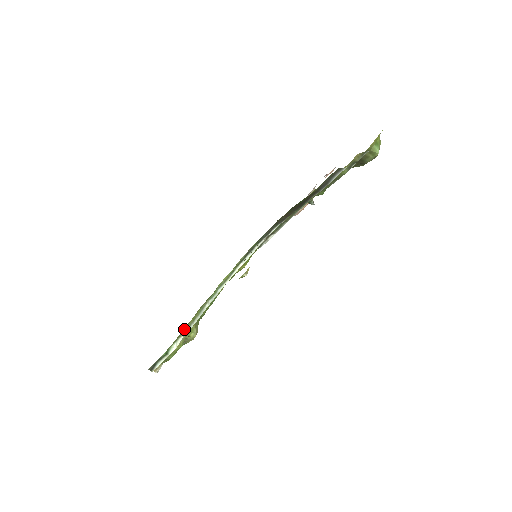
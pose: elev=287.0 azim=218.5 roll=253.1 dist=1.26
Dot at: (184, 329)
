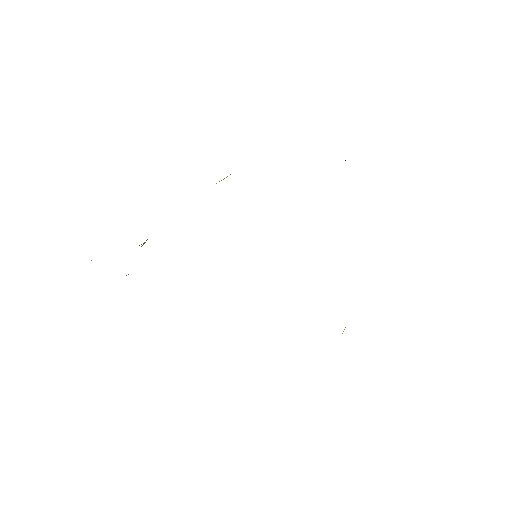
Dot at: occluded
